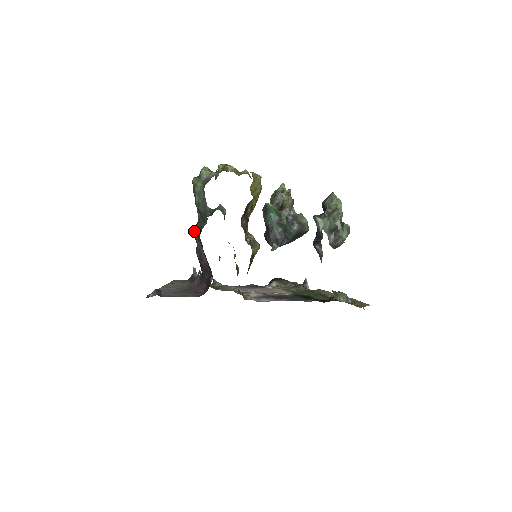
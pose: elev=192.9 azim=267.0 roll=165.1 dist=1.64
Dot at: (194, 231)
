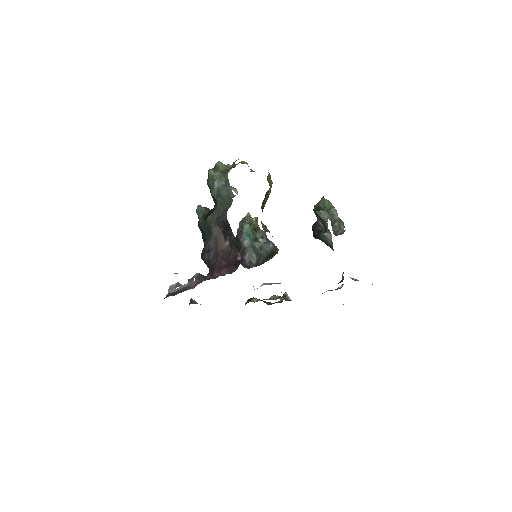
Dot at: (208, 219)
